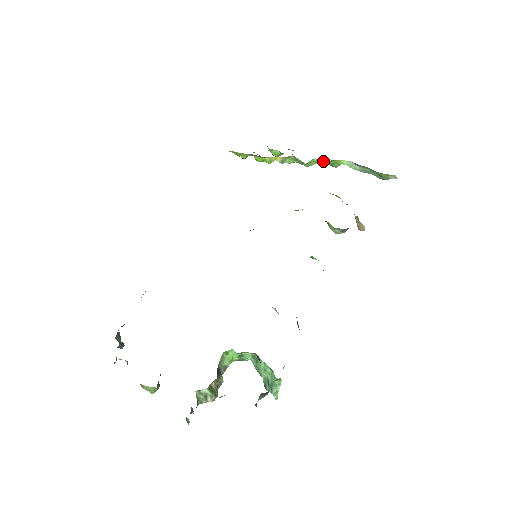
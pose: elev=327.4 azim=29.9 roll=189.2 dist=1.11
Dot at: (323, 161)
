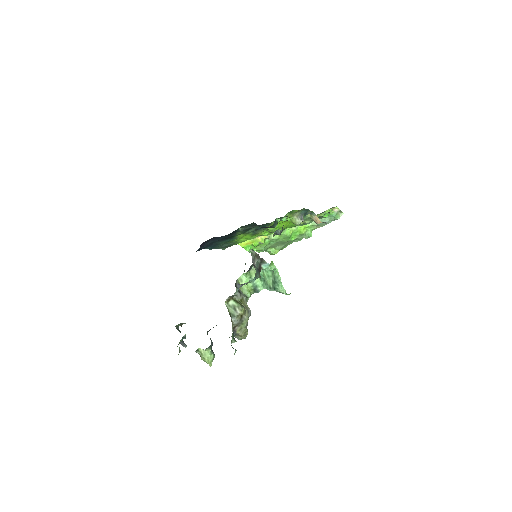
Dot at: (294, 227)
